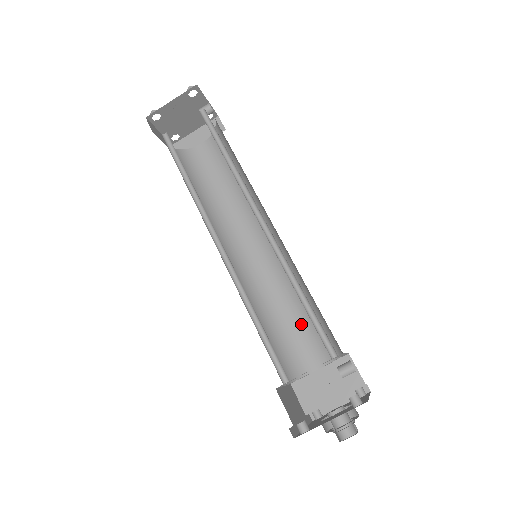
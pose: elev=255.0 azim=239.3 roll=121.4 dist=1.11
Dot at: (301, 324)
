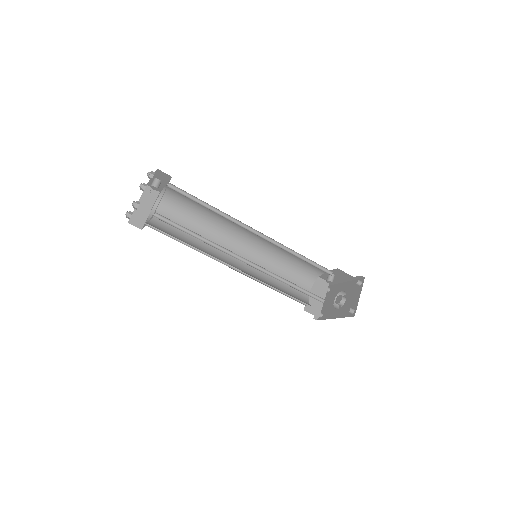
Dot at: (288, 277)
